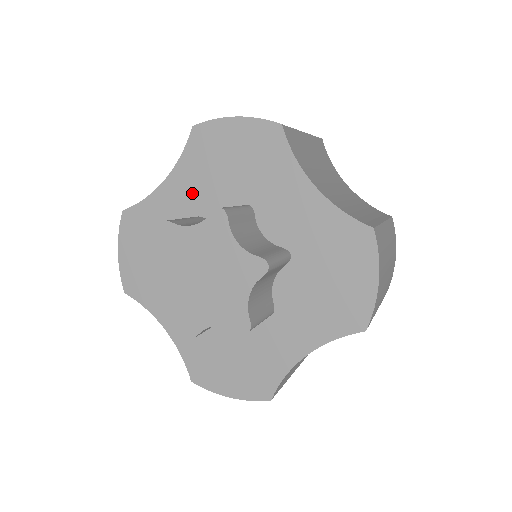
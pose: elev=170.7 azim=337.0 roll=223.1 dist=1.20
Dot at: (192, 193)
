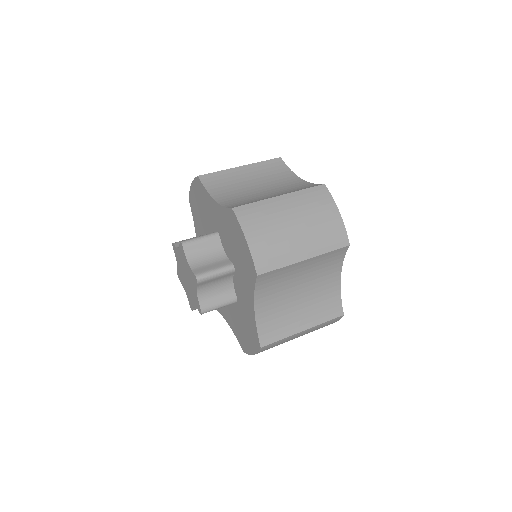
Dot at: (221, 225)
